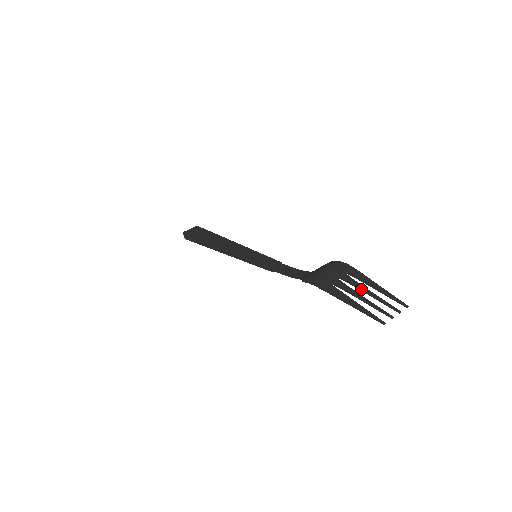
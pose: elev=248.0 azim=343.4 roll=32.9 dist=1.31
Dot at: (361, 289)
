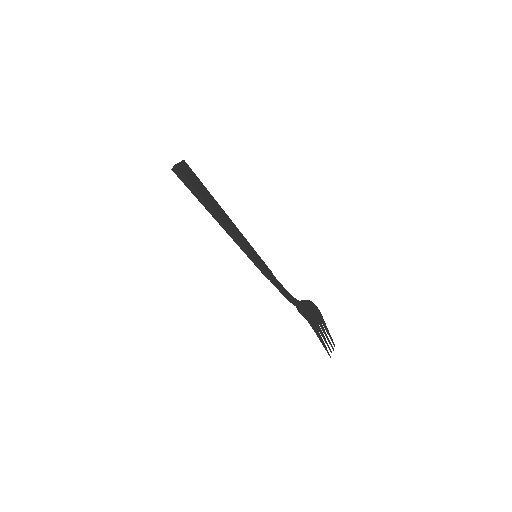
Dot at: (324, 331)
